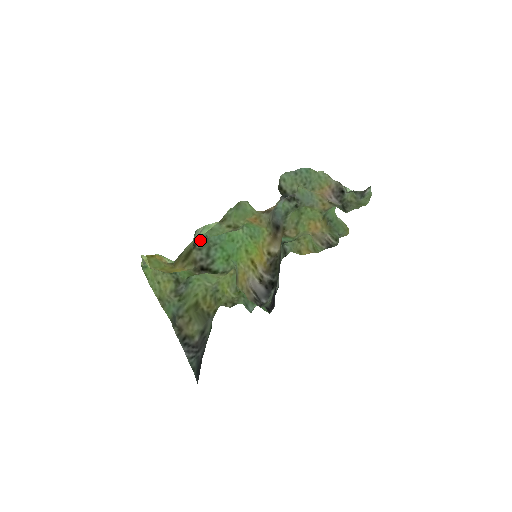
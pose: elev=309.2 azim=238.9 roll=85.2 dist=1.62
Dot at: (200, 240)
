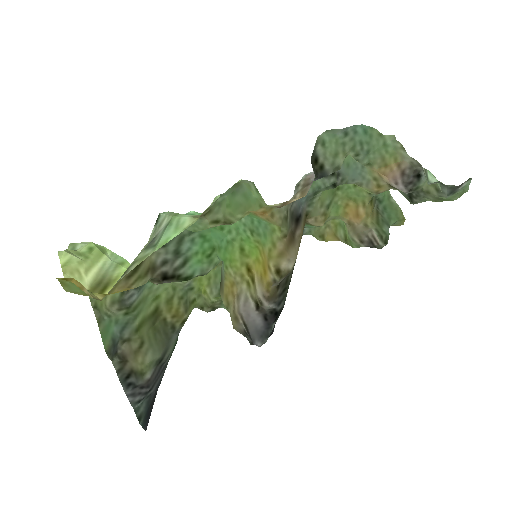
Dot at: occluded
